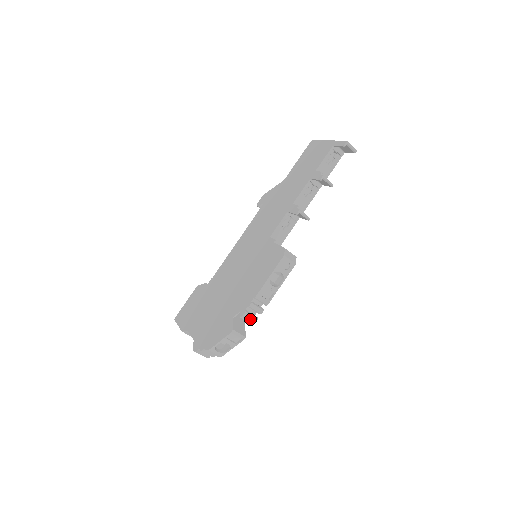
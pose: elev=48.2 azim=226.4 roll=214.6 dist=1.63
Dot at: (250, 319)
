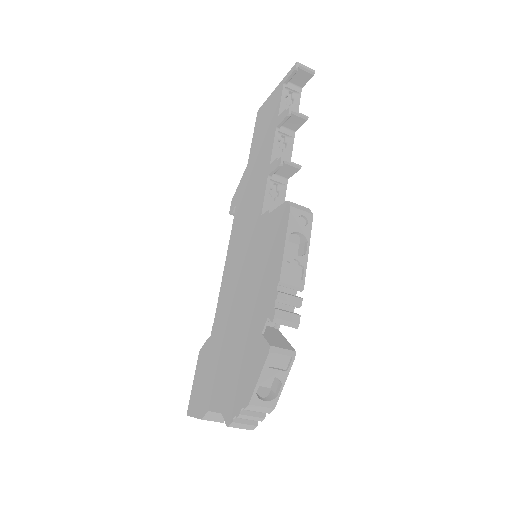
Dot at: (288, 319)
